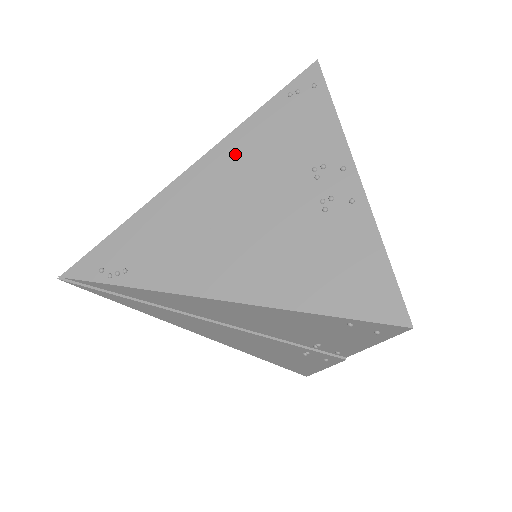
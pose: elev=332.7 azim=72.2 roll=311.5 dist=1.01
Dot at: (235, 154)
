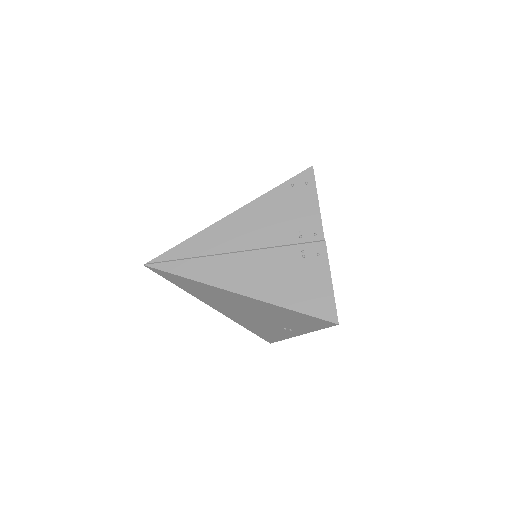
Dot at: occluded
